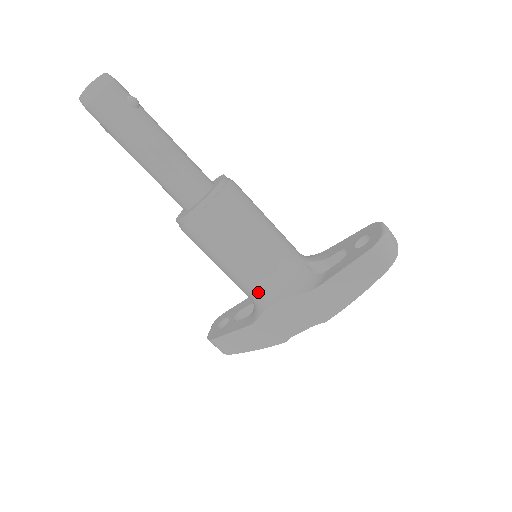
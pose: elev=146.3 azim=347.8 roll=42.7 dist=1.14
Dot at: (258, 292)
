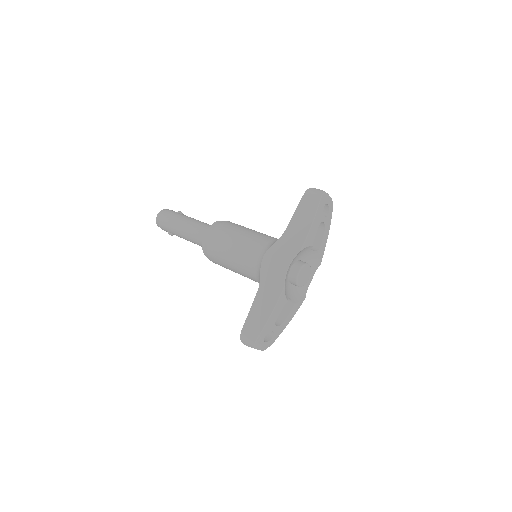
Dot at: (253, 257)
